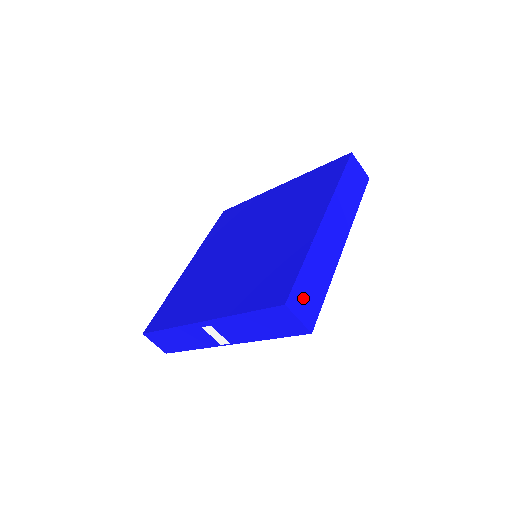
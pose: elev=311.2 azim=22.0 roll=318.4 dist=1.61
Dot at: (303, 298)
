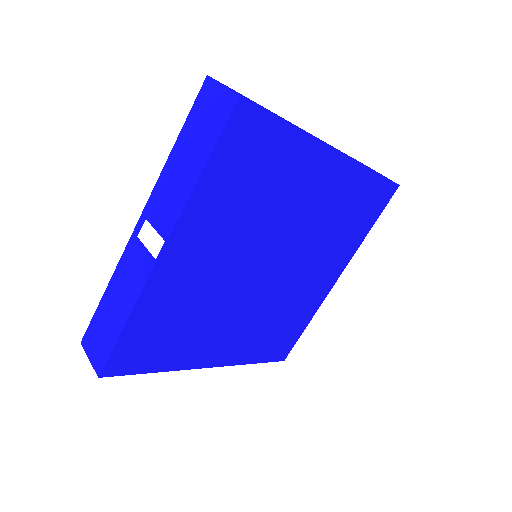
Dot at: occluded
